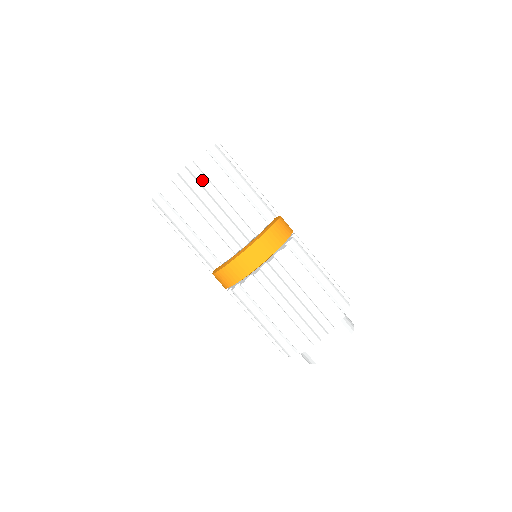
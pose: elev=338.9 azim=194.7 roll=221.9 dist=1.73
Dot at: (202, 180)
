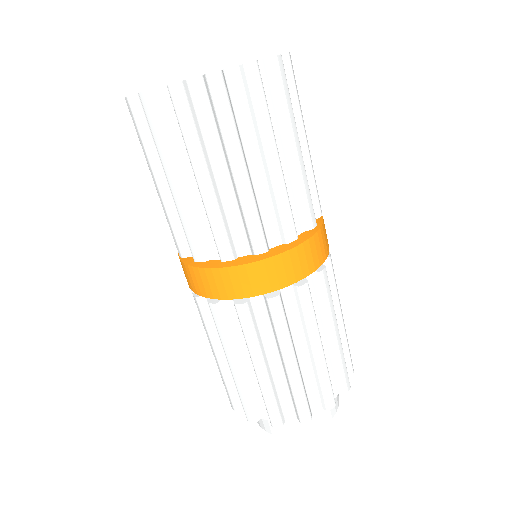
Dot at: (153, 133)
